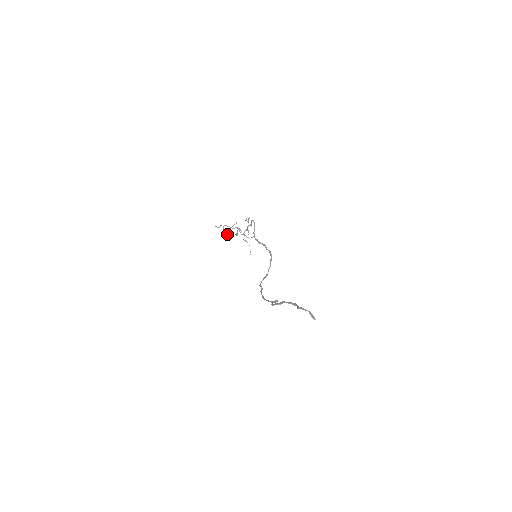
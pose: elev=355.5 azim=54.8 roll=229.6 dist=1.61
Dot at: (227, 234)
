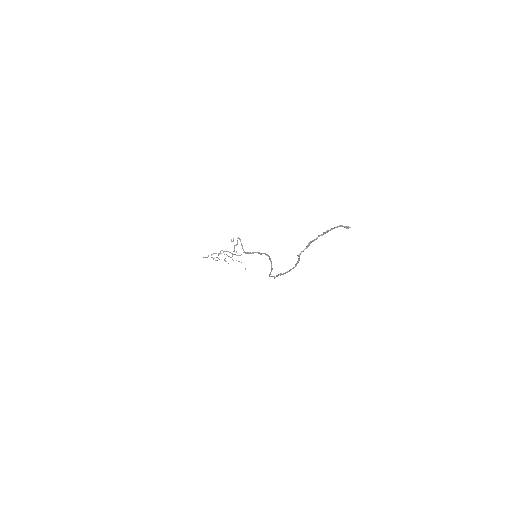
Dot at: (217, 260)
